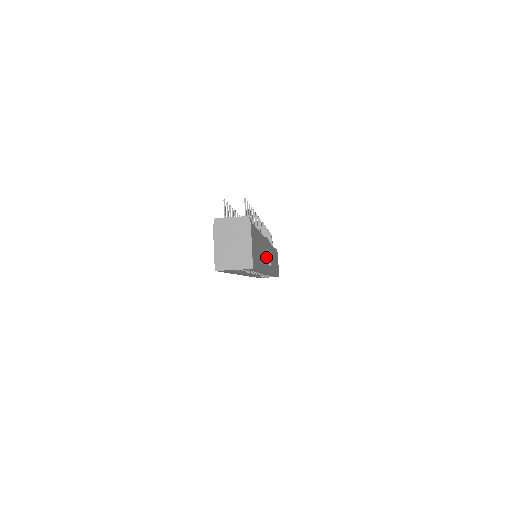
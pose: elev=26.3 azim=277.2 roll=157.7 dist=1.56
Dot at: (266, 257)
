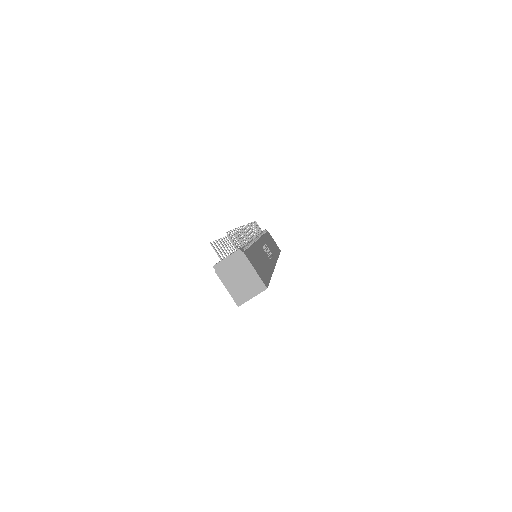
Dot at: (266, 256)
